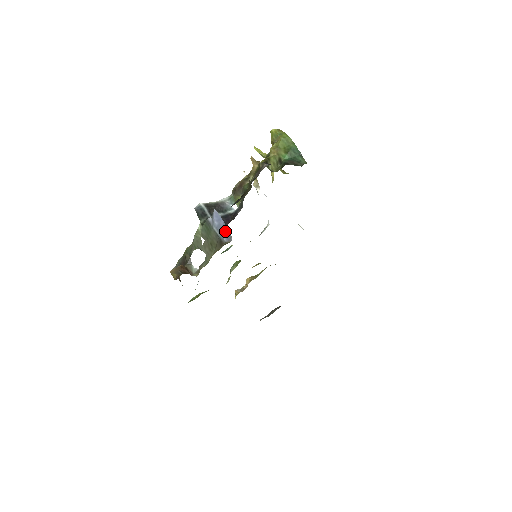
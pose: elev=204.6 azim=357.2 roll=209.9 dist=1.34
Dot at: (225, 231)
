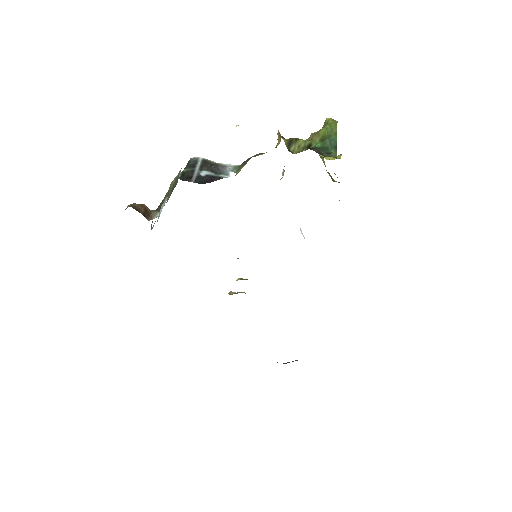
Dot at: occluded
